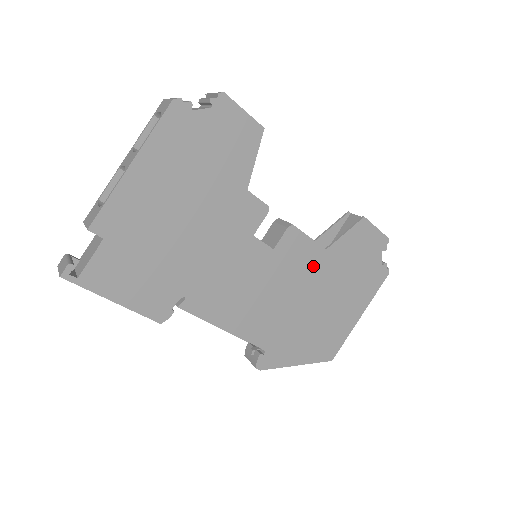
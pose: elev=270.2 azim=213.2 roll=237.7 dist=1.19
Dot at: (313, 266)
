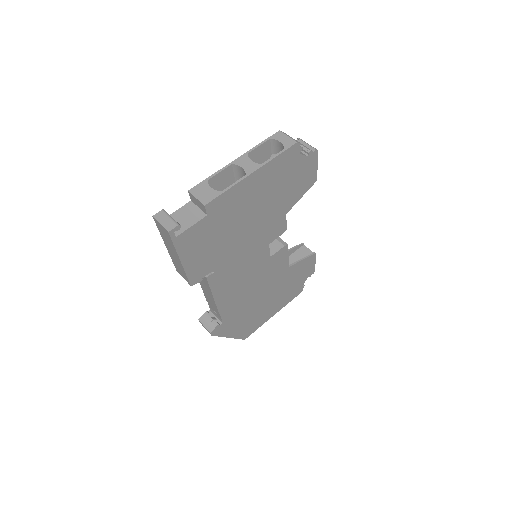
Dot at: (278, 275)
